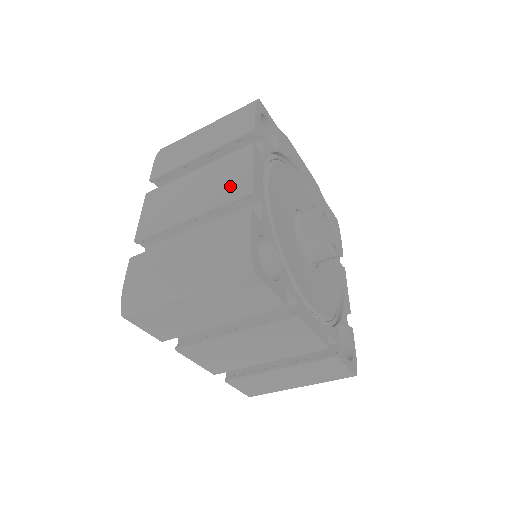
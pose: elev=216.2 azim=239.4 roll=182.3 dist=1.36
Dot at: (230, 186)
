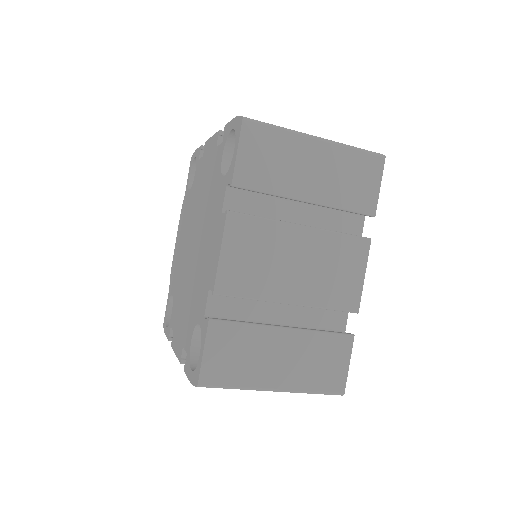
Dot at: occluded
